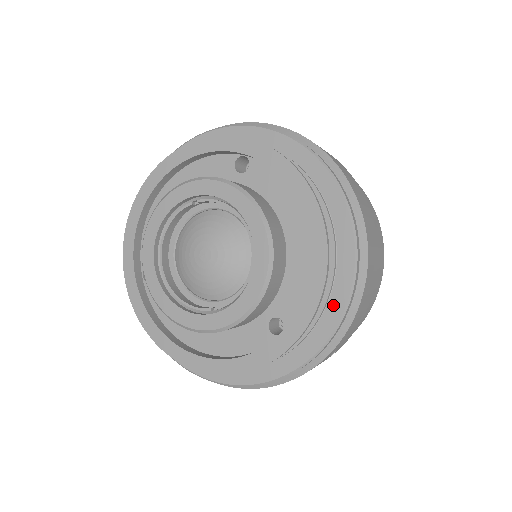
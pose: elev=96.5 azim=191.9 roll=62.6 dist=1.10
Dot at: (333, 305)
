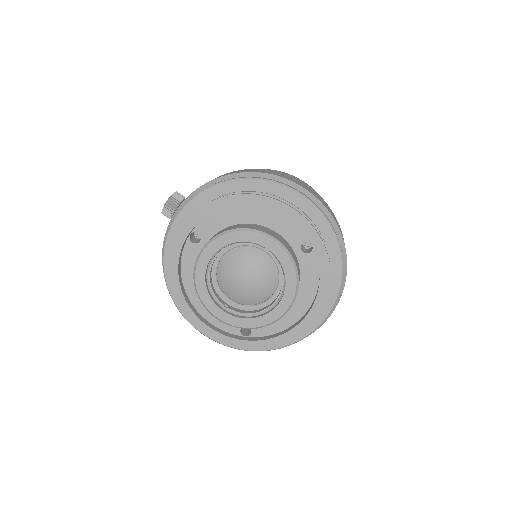
Dot at: occluded
